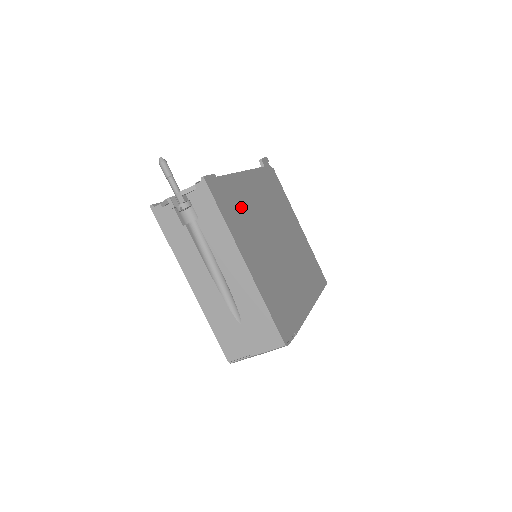
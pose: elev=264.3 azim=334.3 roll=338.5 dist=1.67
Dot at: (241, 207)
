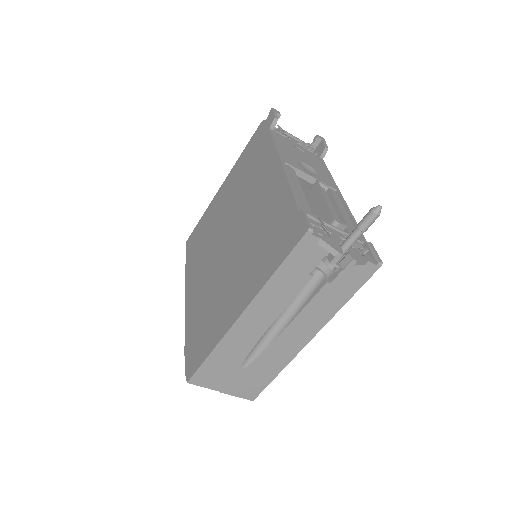
Dot at: occluded
